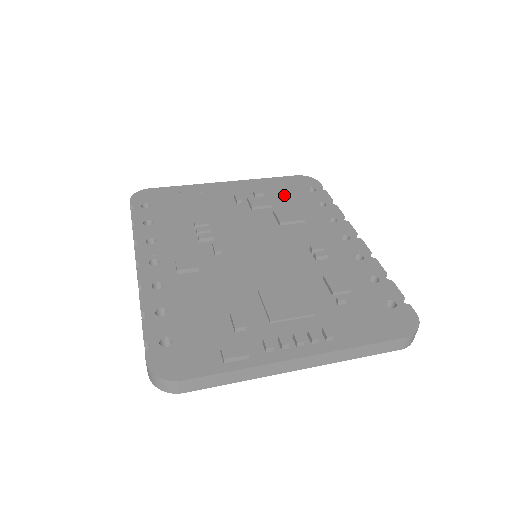
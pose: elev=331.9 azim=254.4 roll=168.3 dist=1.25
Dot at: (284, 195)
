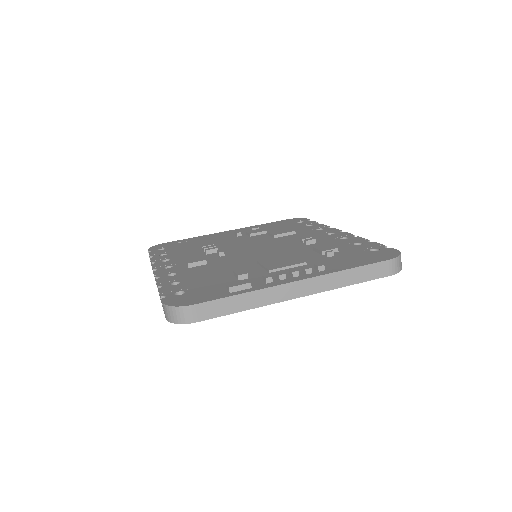
Dot at: (277, 227)
